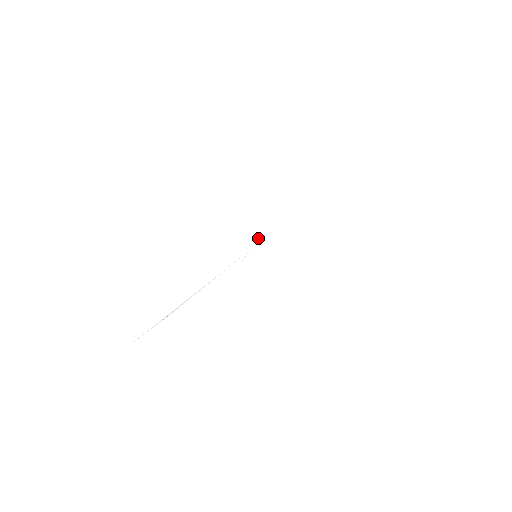
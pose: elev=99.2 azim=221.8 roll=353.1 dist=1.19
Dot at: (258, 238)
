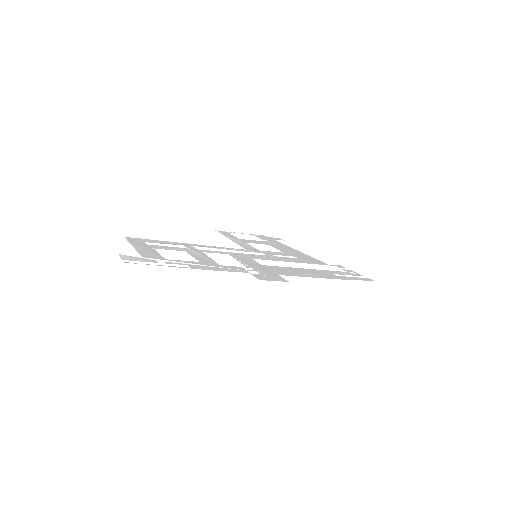
Dot at: (270, 278)
